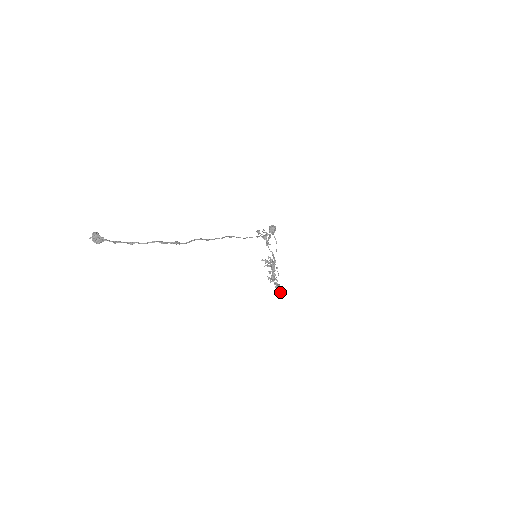
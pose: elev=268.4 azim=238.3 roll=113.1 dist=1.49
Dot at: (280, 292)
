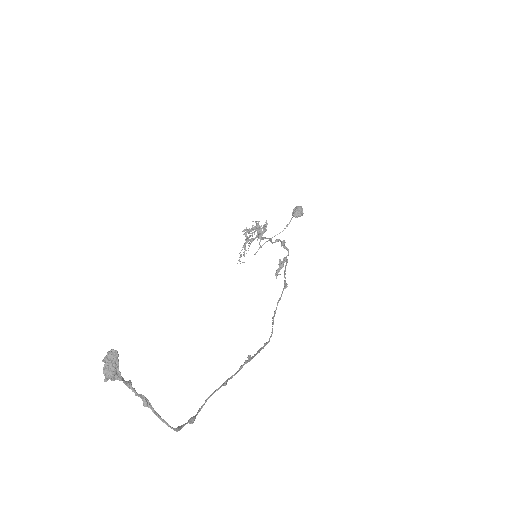
Dot at: occluded
